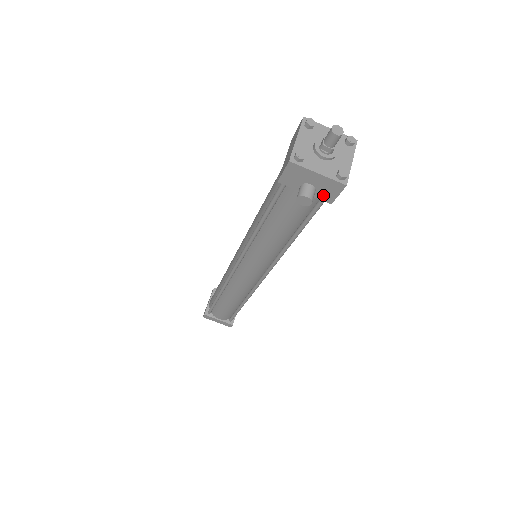
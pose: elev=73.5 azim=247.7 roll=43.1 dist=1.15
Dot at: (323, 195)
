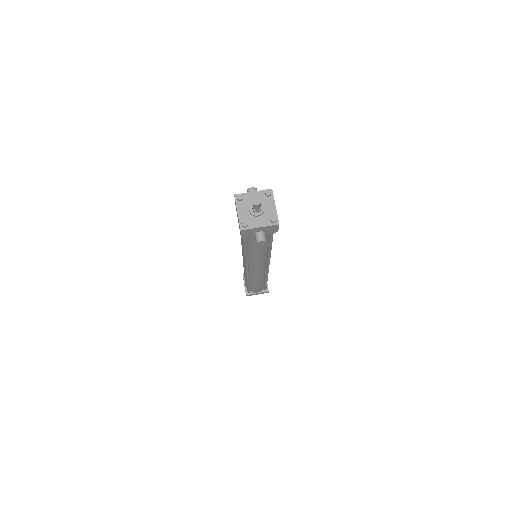
Dot at: (270, 231)
